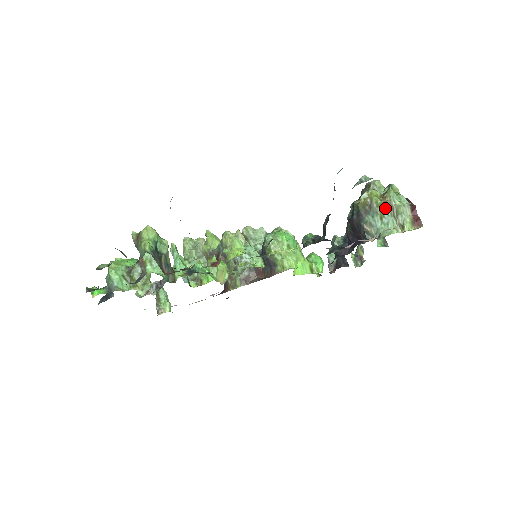
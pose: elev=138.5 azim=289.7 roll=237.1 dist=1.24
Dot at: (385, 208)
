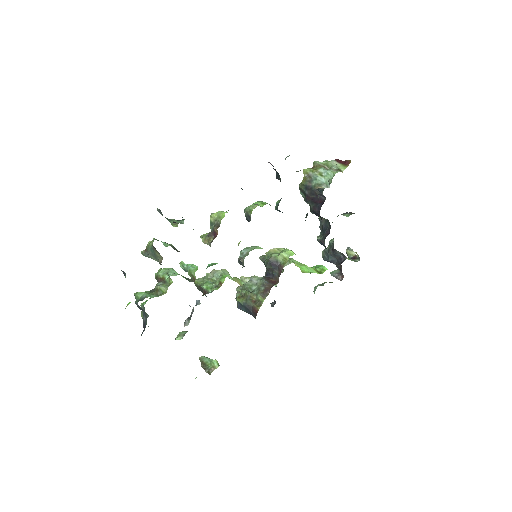
Dot at: (318, 169)
